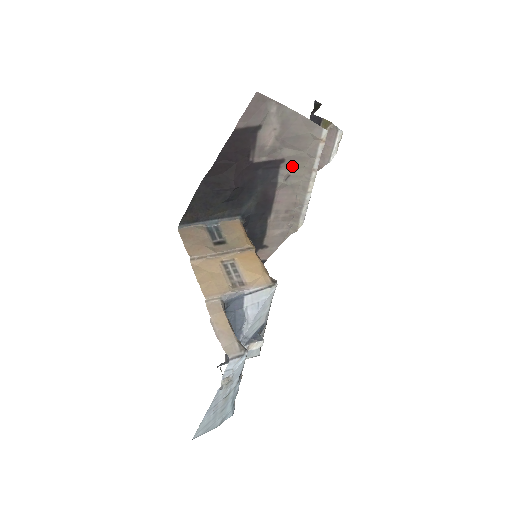
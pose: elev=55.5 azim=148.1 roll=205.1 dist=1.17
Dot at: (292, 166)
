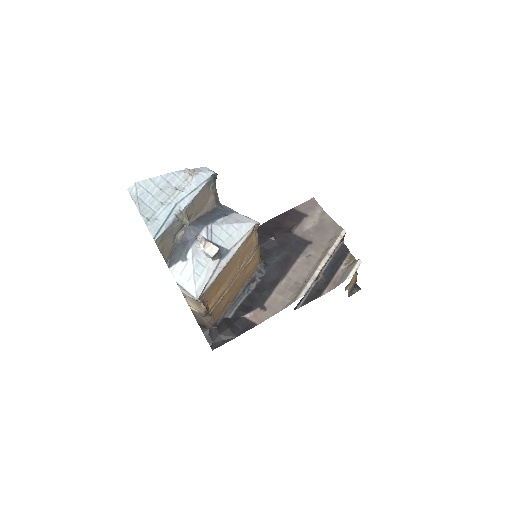
Dot at: (315, 249)
